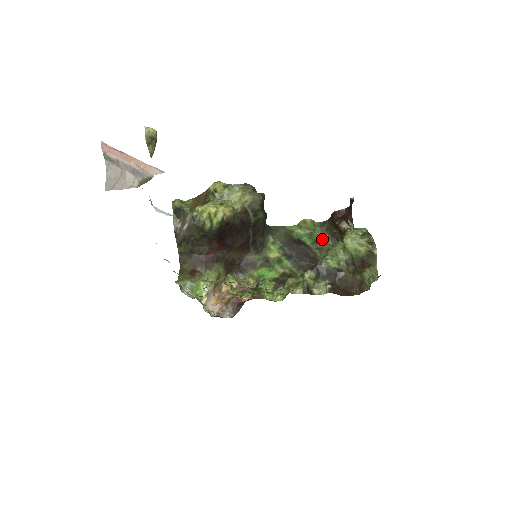
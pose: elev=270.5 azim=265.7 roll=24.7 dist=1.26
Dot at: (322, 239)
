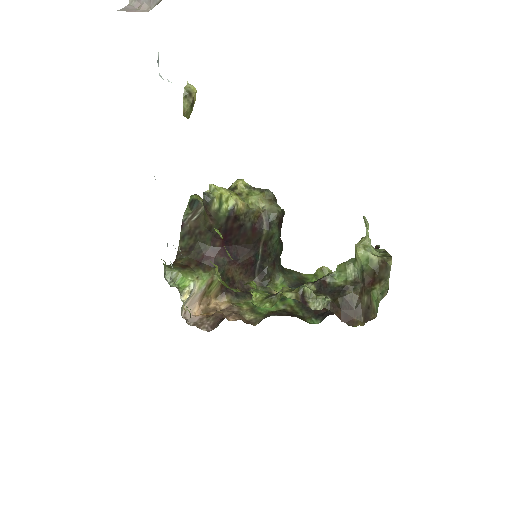
Dot at: occluded
